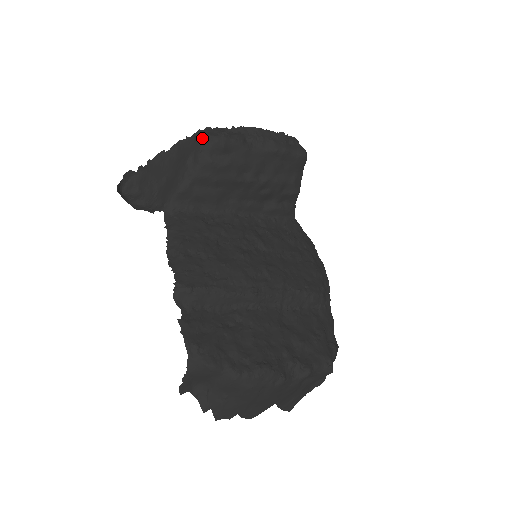
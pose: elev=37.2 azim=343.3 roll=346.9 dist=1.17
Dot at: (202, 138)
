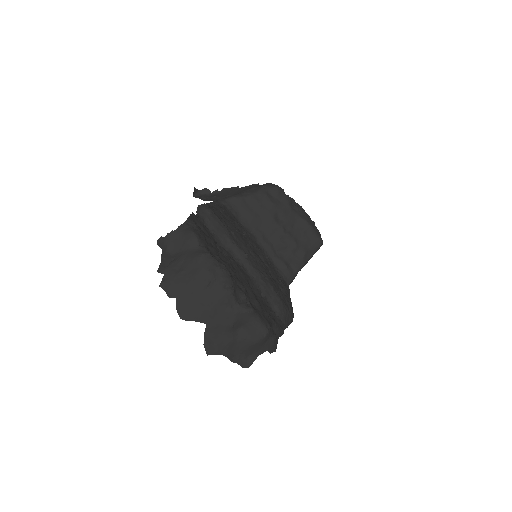
Dot at: (268, 184)
